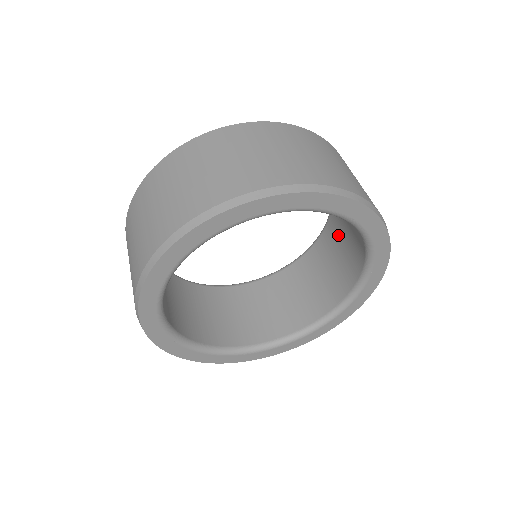
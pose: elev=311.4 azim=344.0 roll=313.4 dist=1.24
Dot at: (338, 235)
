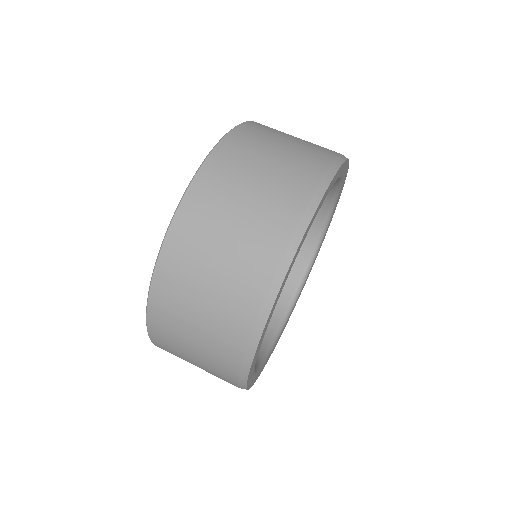
Dot at: occluded
